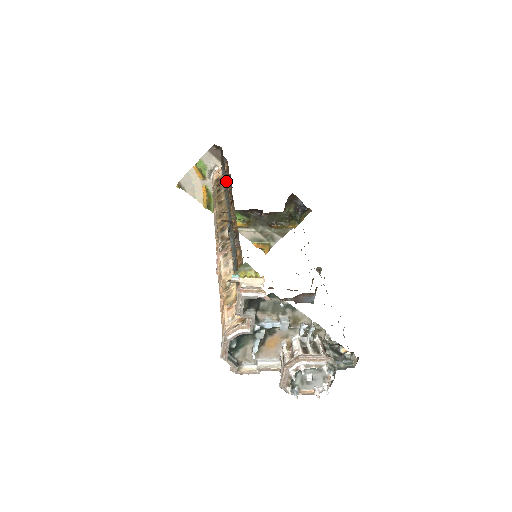
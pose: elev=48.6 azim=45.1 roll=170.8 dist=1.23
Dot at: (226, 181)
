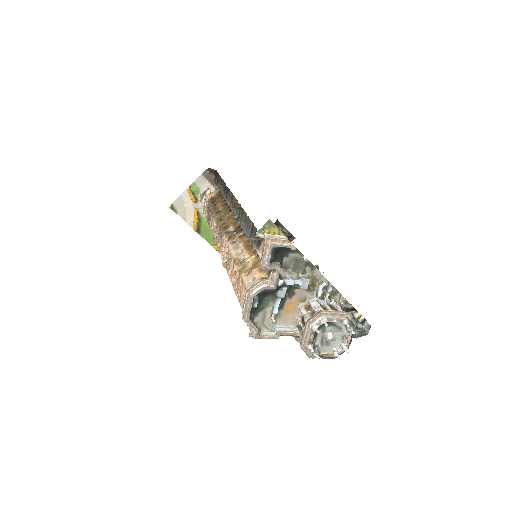
Dot at: (227, 188)
